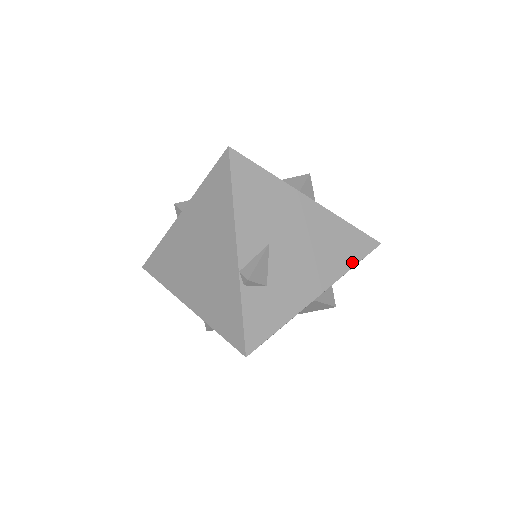
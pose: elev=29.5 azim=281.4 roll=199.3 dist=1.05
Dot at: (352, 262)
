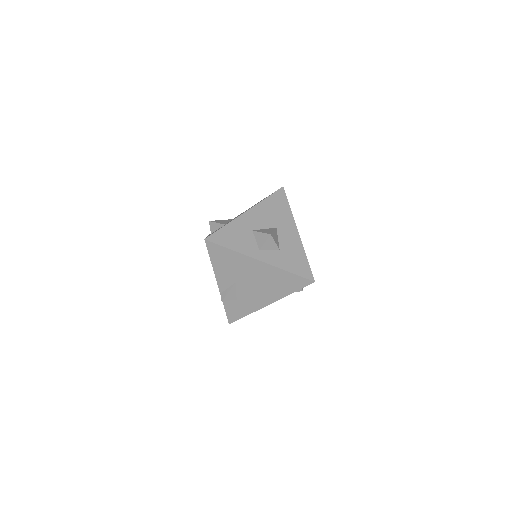
Dot at: (292, 291)
